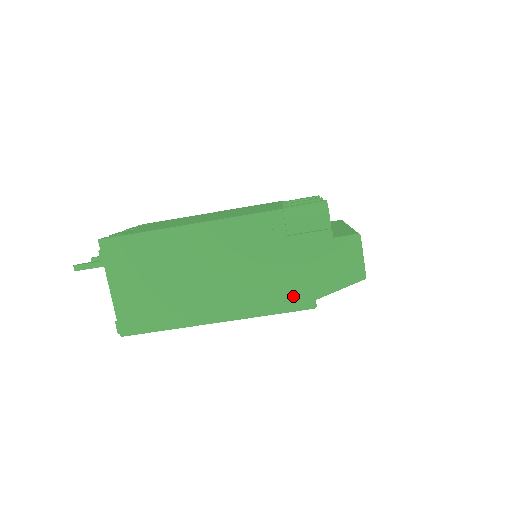
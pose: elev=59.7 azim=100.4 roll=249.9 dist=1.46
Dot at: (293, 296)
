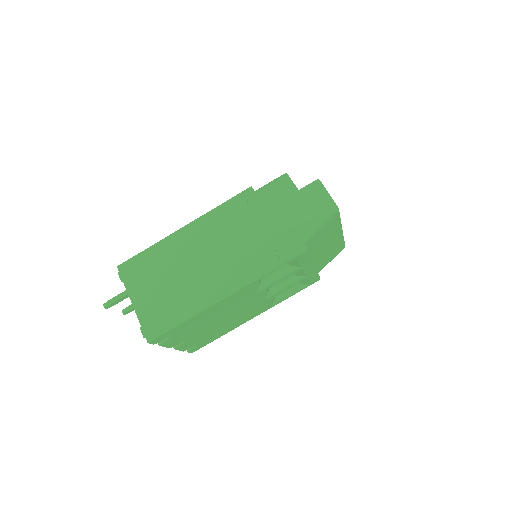
Dot at: (284, 248)
